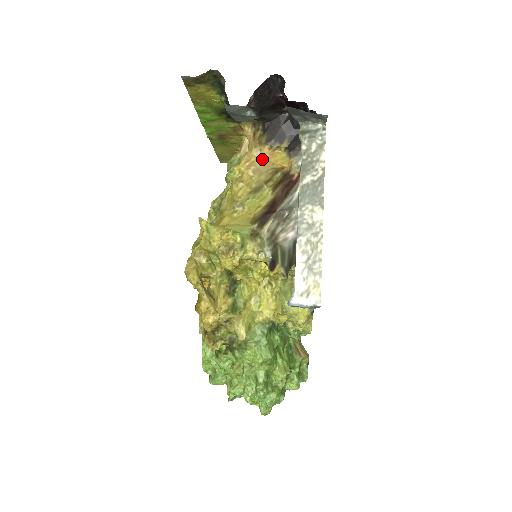
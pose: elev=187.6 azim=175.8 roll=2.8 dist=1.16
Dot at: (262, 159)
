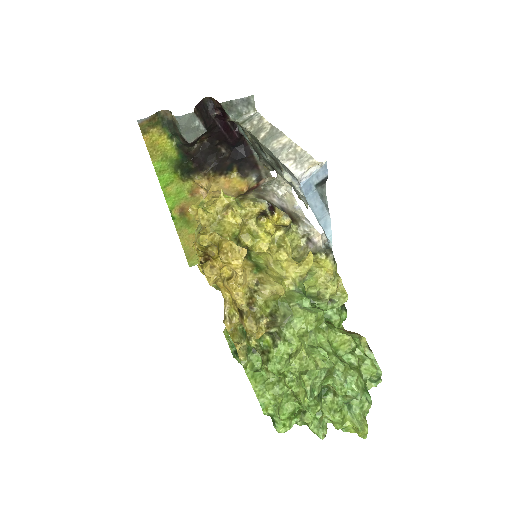
Dot at: (222, 187)
